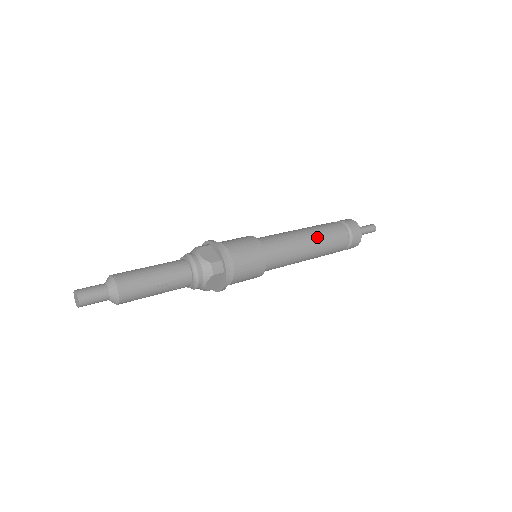
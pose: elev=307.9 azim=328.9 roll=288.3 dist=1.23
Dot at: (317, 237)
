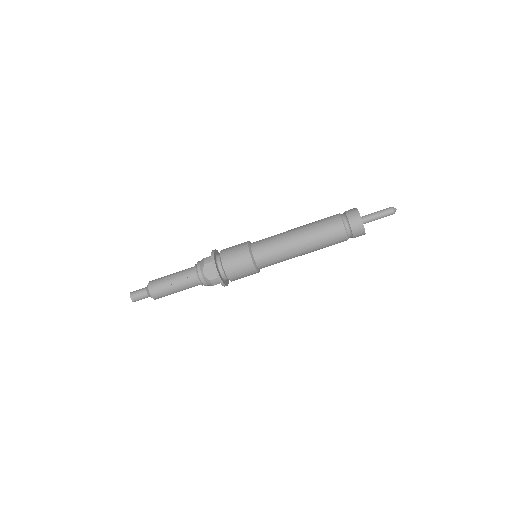
Dot at: (305, 226)
